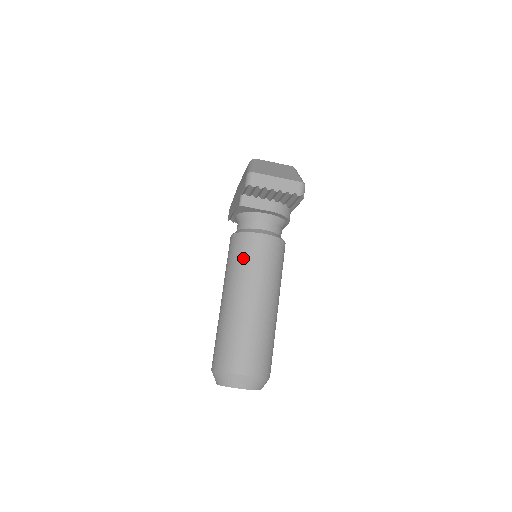
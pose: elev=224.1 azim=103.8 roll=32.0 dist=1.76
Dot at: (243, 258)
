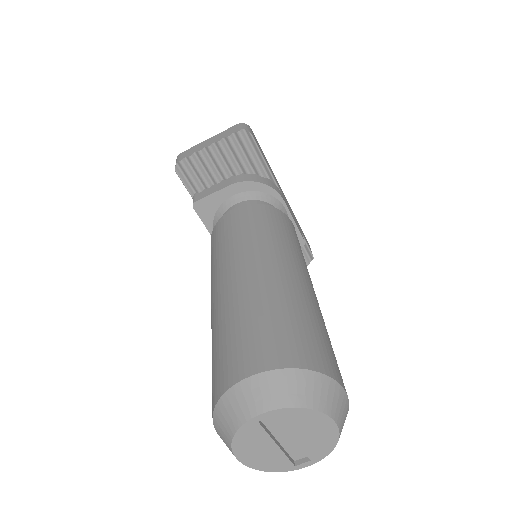
Dot at: (215, 248)
